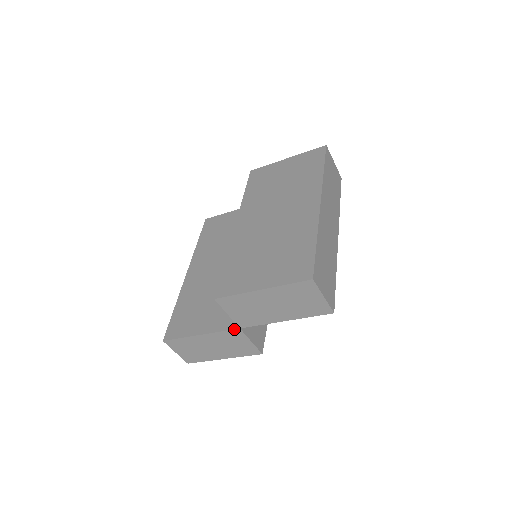
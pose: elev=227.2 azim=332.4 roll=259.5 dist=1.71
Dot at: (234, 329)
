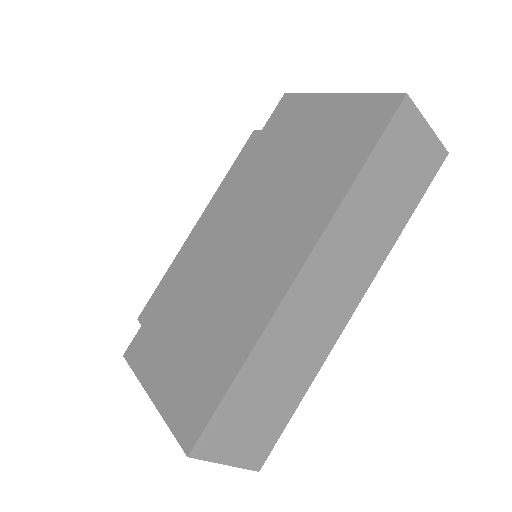
Dot at: occluded
